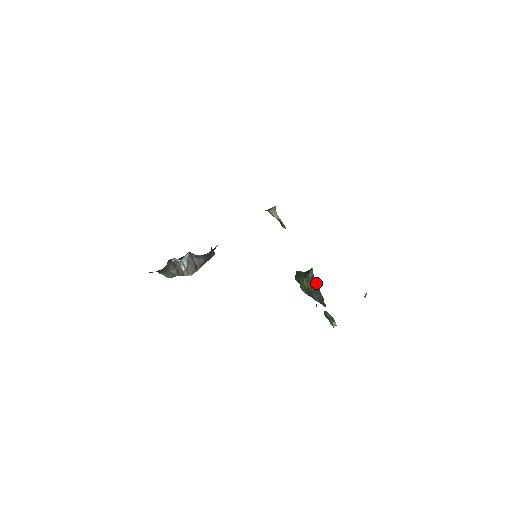
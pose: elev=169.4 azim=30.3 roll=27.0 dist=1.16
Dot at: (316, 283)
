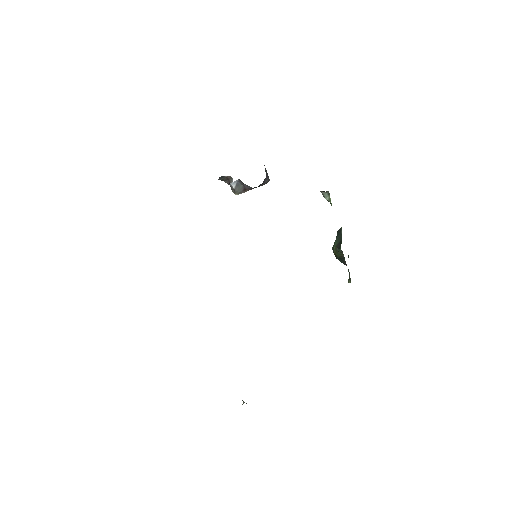
Dot at: occluded
